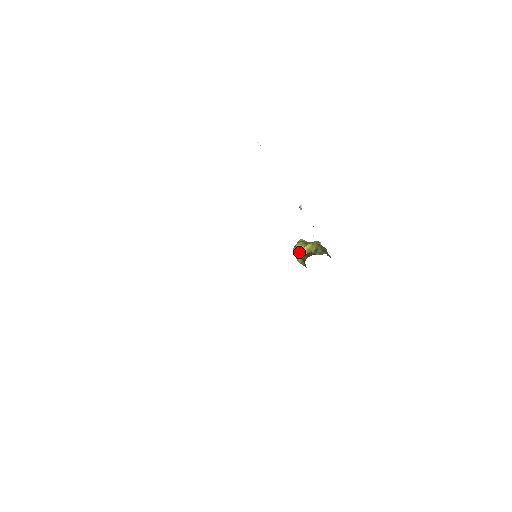
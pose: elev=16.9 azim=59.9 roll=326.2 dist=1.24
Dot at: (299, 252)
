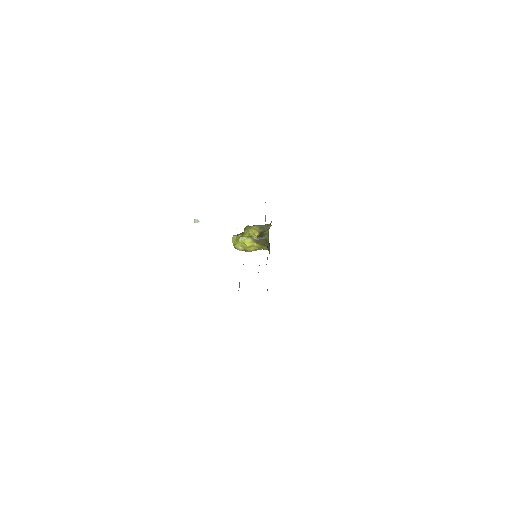
Dot at: (249, 242)
